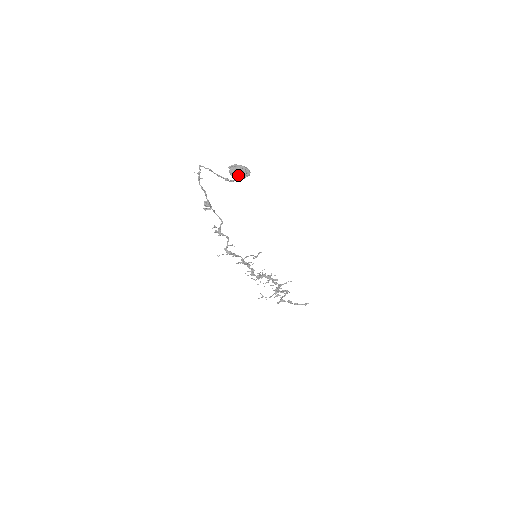
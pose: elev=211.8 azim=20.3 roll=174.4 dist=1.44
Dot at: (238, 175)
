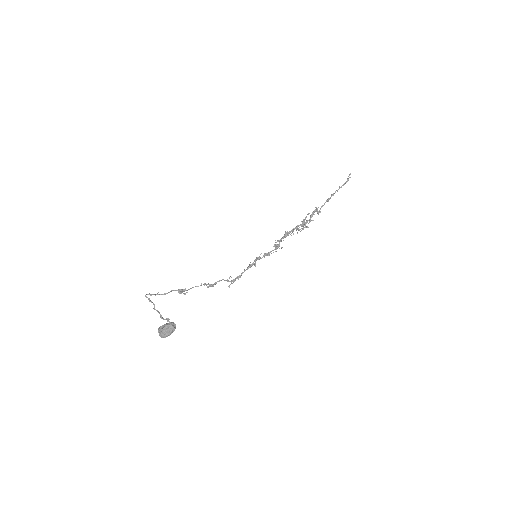
Dot at: (169, 335)
